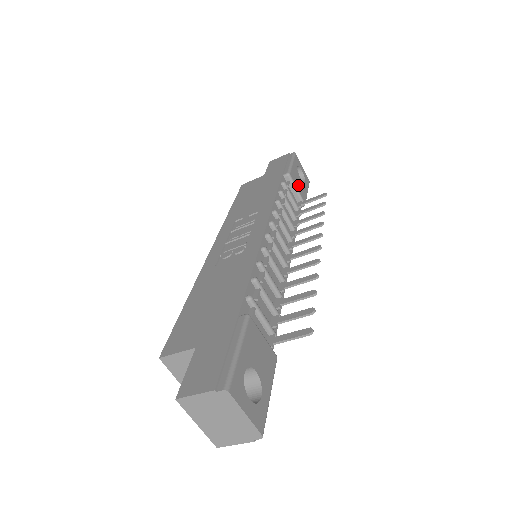
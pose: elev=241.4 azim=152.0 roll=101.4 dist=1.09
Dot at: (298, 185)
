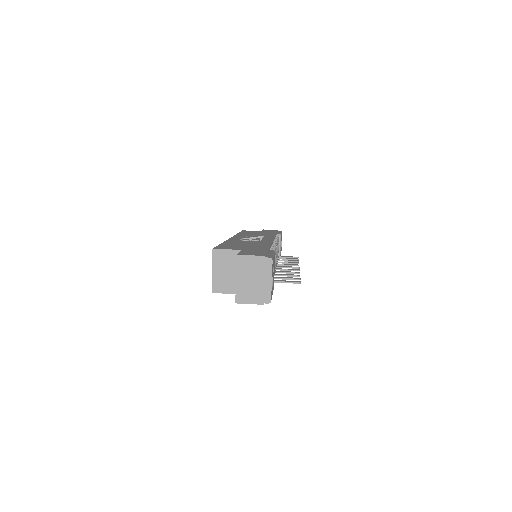
Dot at: occluded
